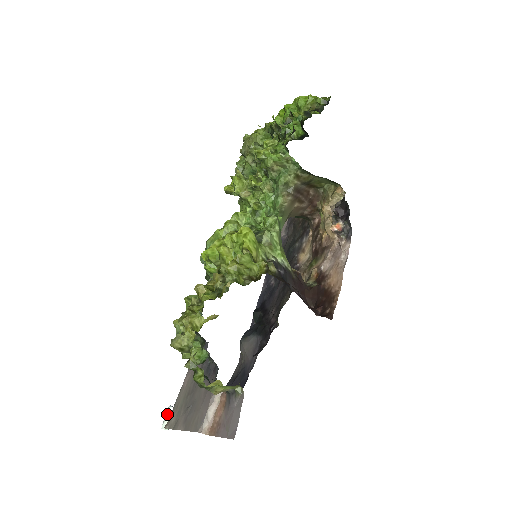
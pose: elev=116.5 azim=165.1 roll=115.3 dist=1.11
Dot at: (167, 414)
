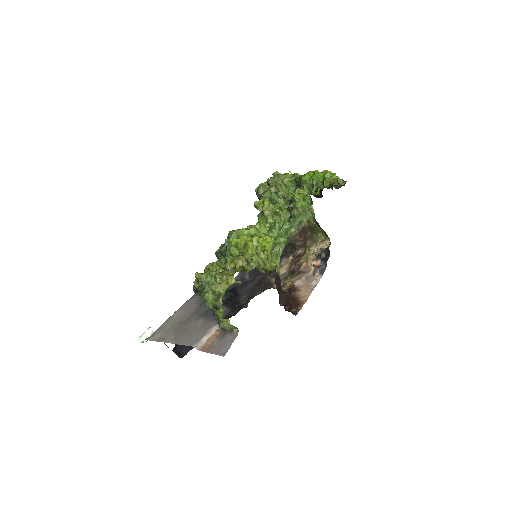
Dot at: (146, 332)
